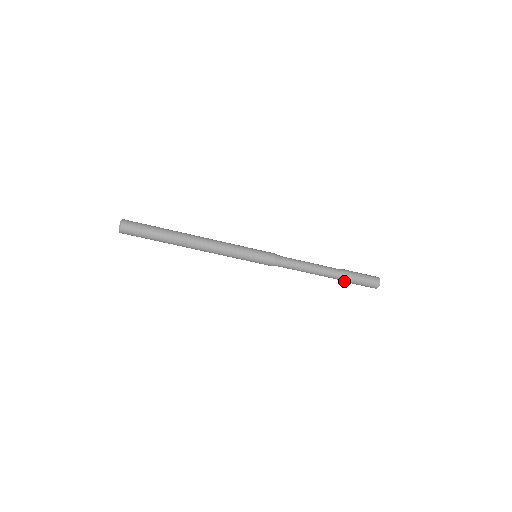
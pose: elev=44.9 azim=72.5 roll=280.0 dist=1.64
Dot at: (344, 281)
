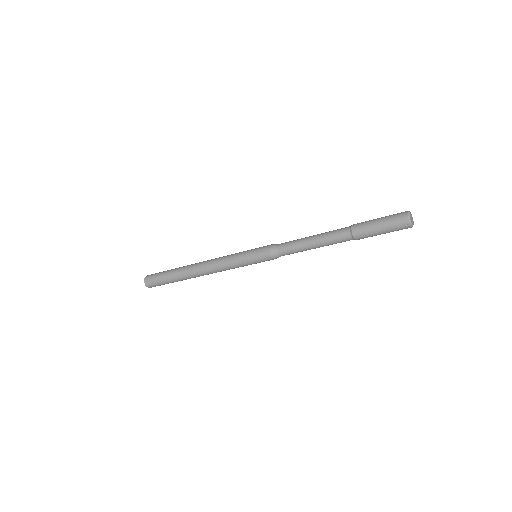
Dot at: (360, 236)
